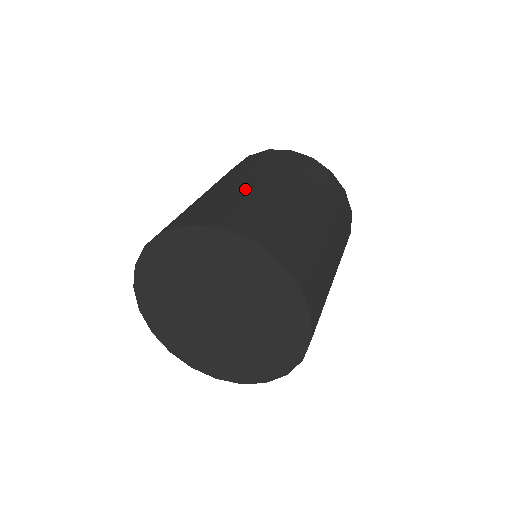
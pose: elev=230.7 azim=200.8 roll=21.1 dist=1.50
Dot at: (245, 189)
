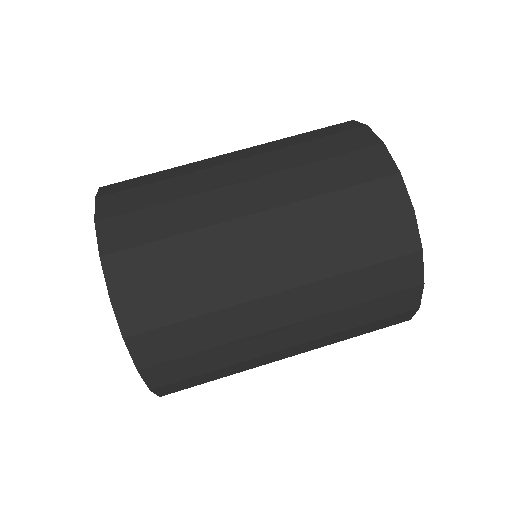
Dot at: (209, 182)
